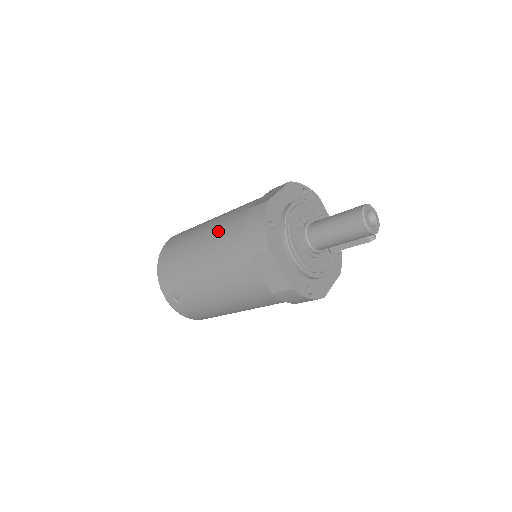
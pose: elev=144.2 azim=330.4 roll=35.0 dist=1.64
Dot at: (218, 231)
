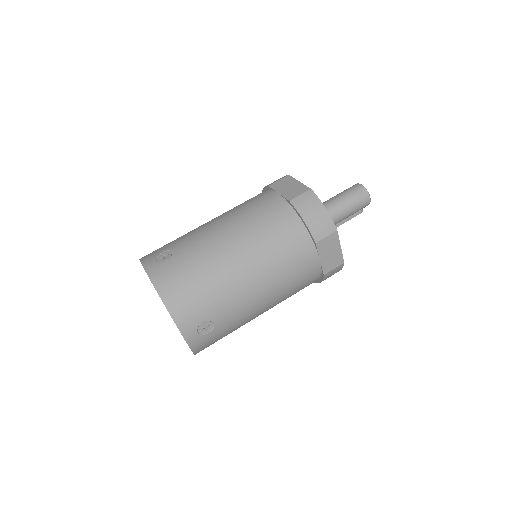
Dot at: (255, 232)
